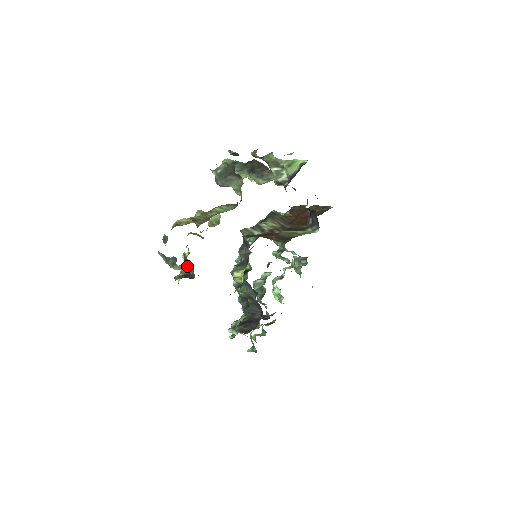
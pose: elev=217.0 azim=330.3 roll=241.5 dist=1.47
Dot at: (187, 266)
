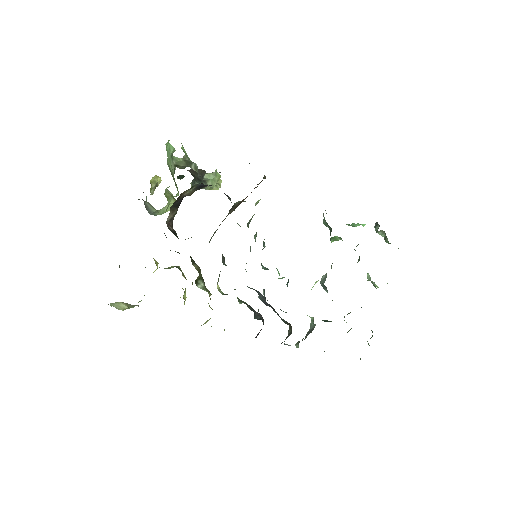
Dot at: (122, 303)
